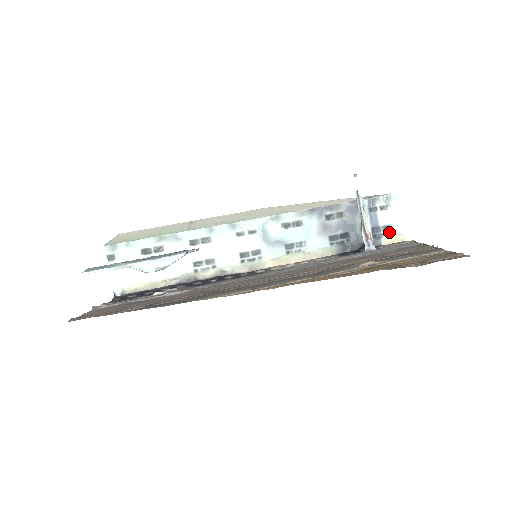
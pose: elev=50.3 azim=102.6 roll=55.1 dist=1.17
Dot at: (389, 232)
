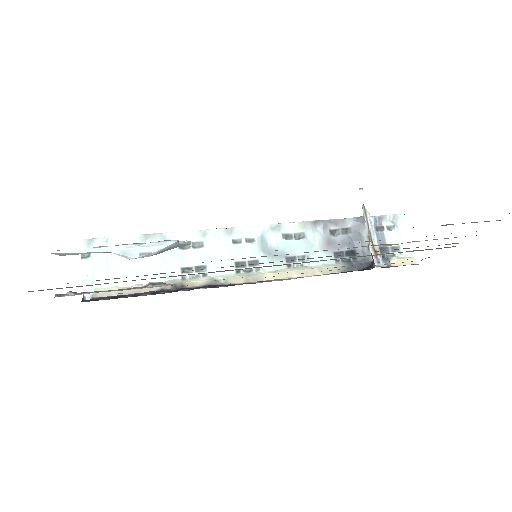
Dot at: (398, 254)
